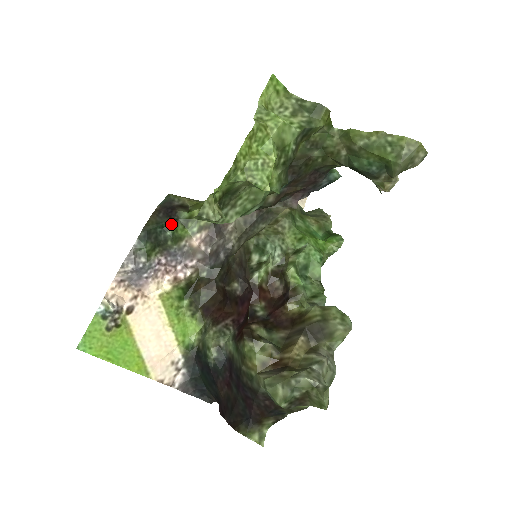
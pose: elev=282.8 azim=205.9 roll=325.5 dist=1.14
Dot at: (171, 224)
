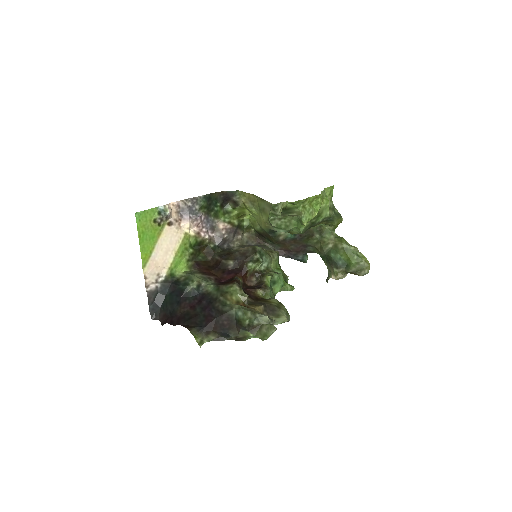
Dot at: (220, 206)
